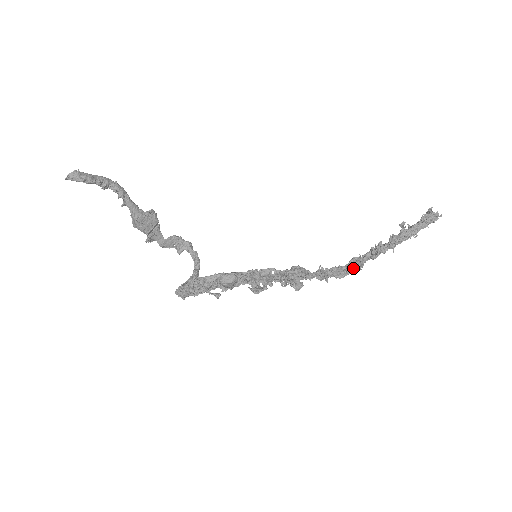
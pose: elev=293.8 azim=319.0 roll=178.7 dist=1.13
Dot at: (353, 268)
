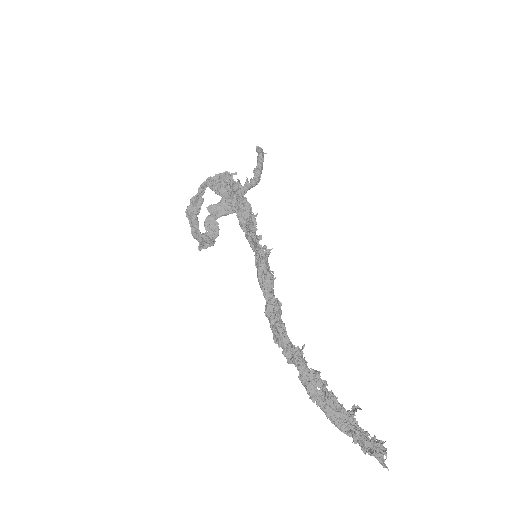
Dot at: (292, 345)
